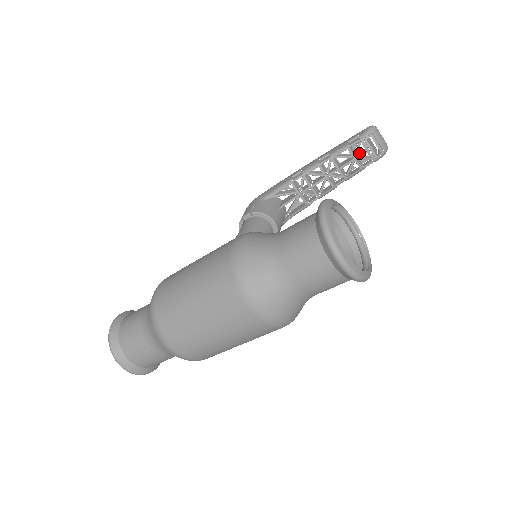
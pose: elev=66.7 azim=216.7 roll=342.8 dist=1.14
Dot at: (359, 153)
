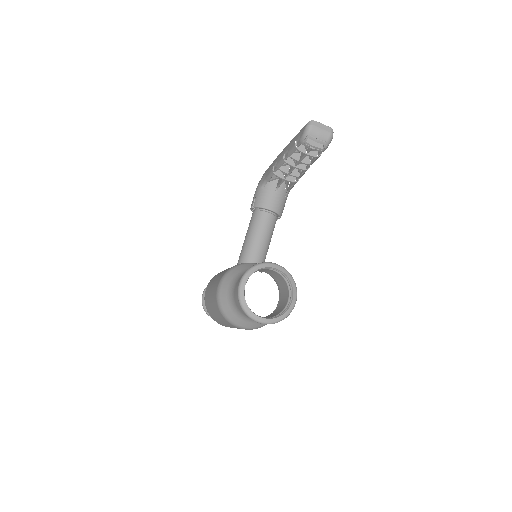
Dot at: (308, 148)
